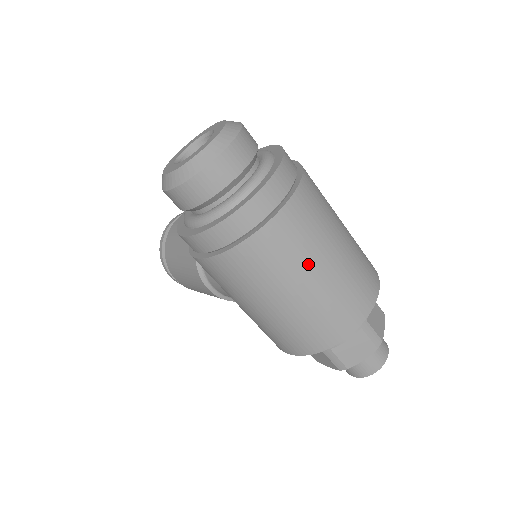
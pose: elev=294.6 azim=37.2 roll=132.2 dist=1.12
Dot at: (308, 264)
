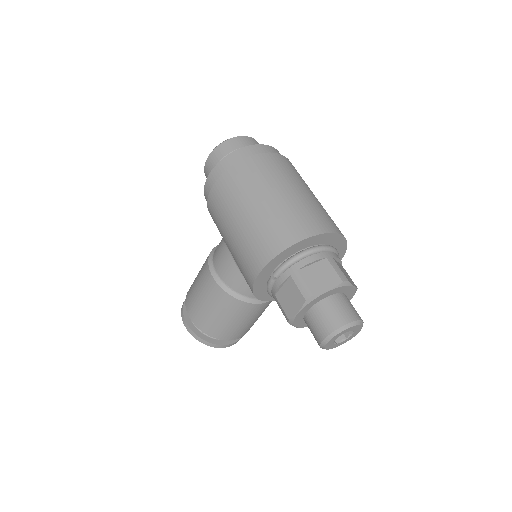
Dot at: (283, 182)
